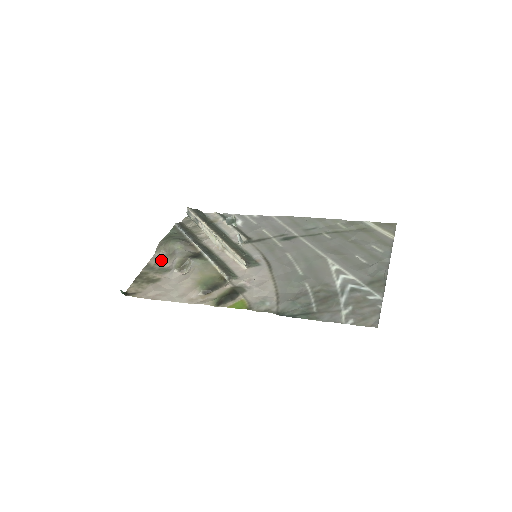
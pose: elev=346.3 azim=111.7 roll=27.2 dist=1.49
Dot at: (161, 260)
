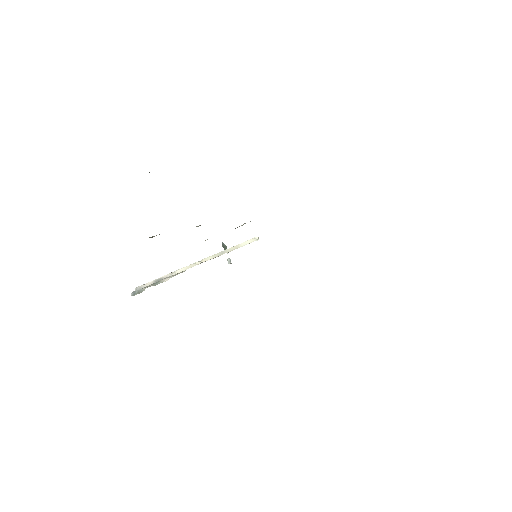
Dot at: occluded
